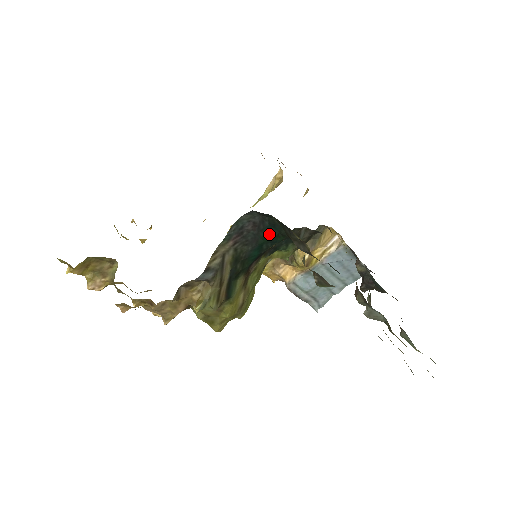
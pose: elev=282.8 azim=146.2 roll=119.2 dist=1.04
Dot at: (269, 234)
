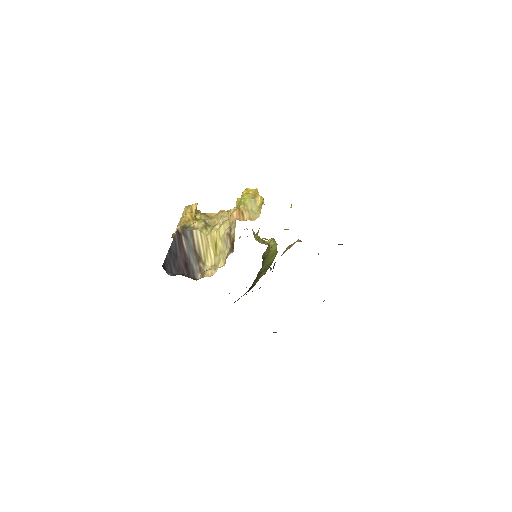
Dot at: occluded
